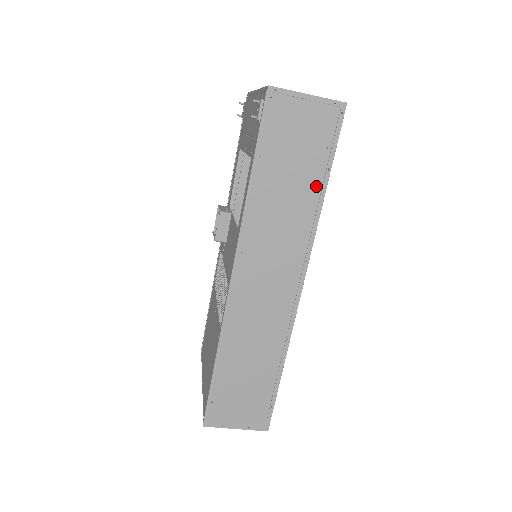
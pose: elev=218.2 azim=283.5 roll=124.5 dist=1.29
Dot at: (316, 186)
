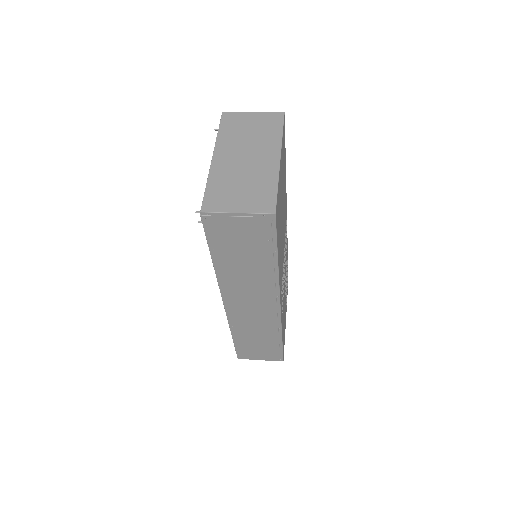
Dot at: (268, 261)
